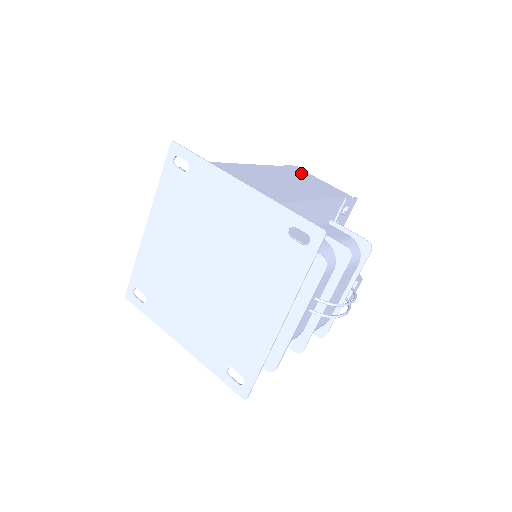
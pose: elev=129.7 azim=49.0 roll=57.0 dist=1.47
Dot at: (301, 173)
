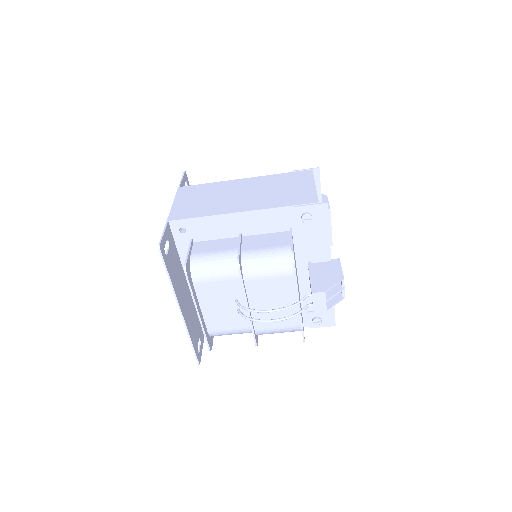
Dot at: (296, 178)
